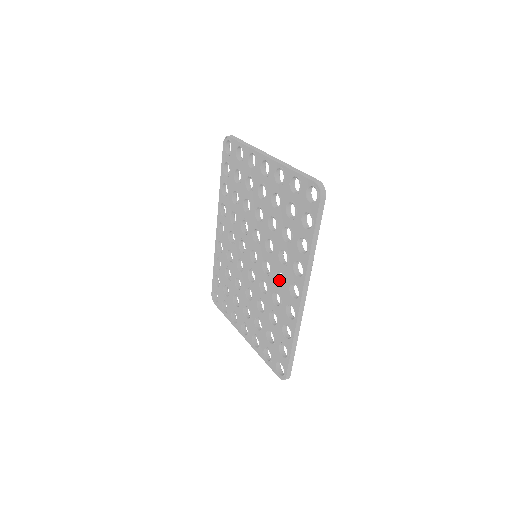
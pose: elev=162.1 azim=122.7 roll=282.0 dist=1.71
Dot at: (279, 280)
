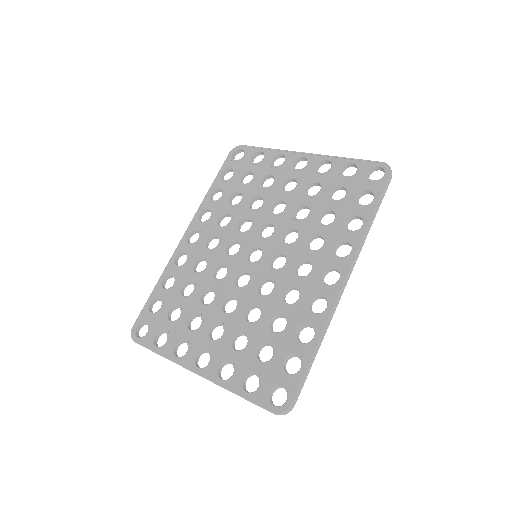
Dot at: (297, 274)
